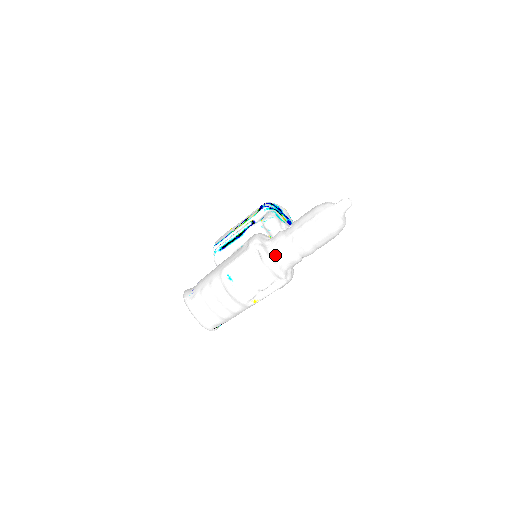
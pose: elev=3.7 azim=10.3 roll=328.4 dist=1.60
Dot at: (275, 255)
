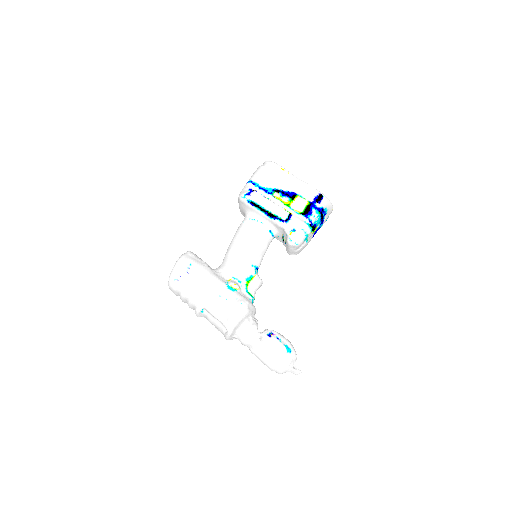
Dot at: (236, 337)
